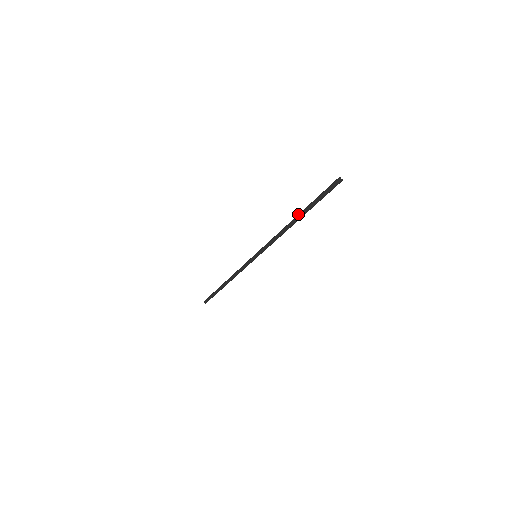
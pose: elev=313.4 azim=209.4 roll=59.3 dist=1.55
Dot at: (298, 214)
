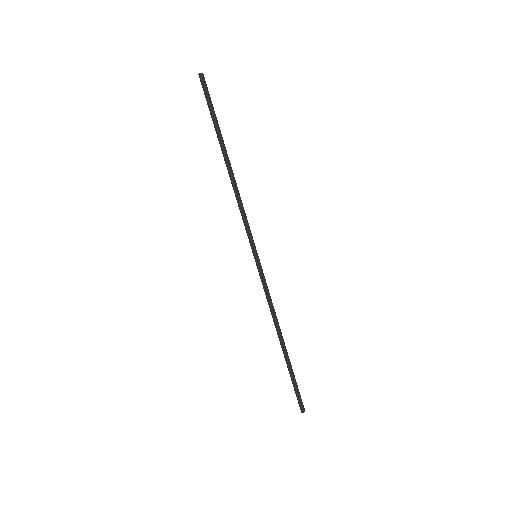
Dot at: (223, 154)
